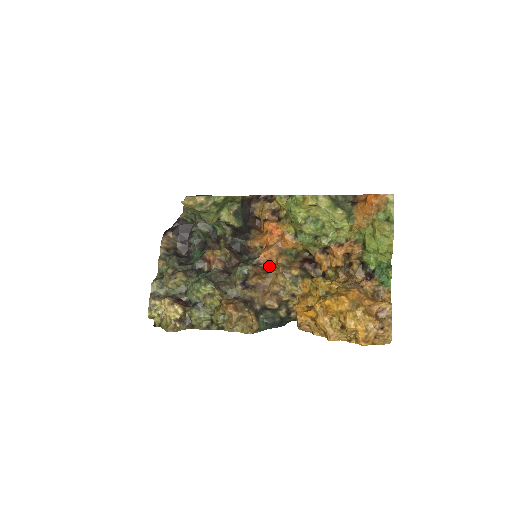
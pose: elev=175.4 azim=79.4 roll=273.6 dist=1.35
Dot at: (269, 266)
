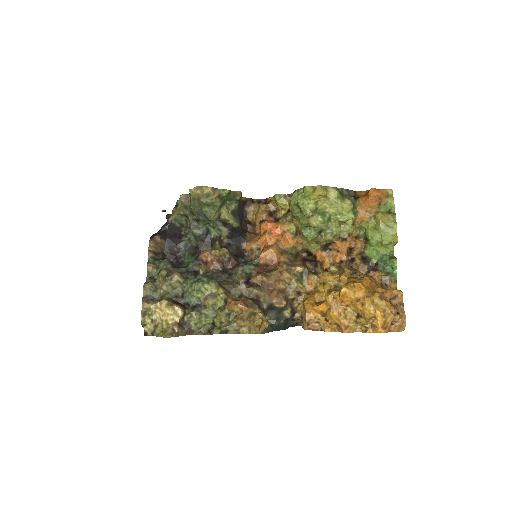
Dot at: (270, 266)
